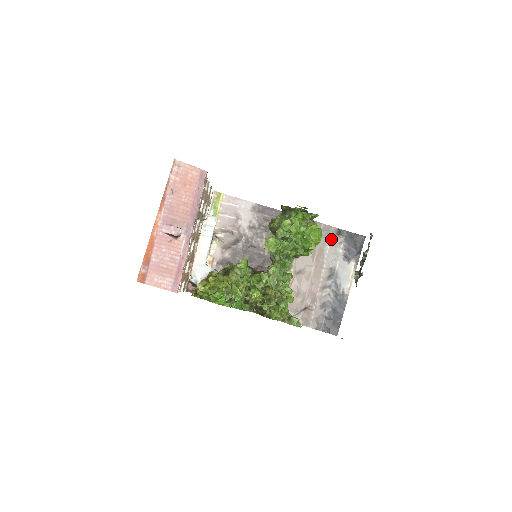
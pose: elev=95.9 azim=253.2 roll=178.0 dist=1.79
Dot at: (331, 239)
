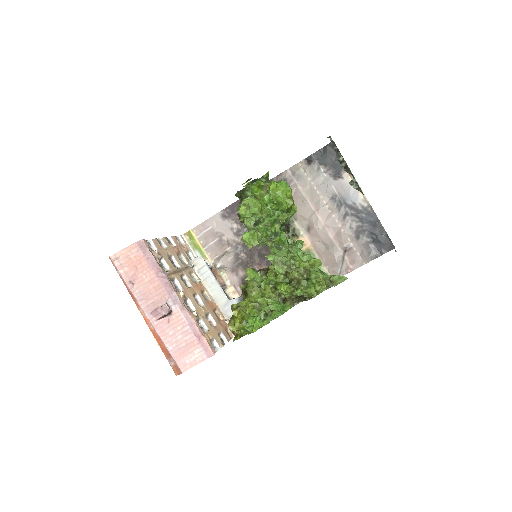
Dot at: (307, 174)
